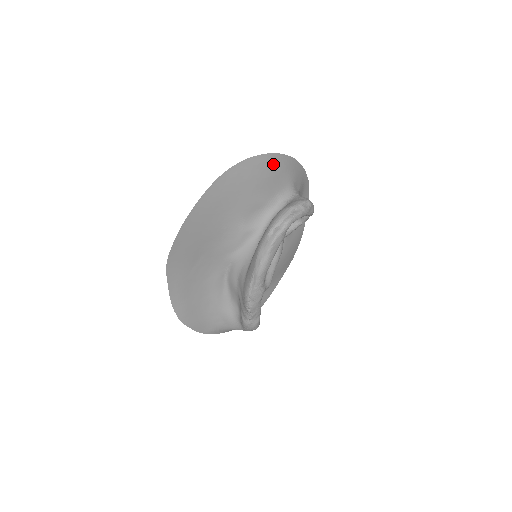
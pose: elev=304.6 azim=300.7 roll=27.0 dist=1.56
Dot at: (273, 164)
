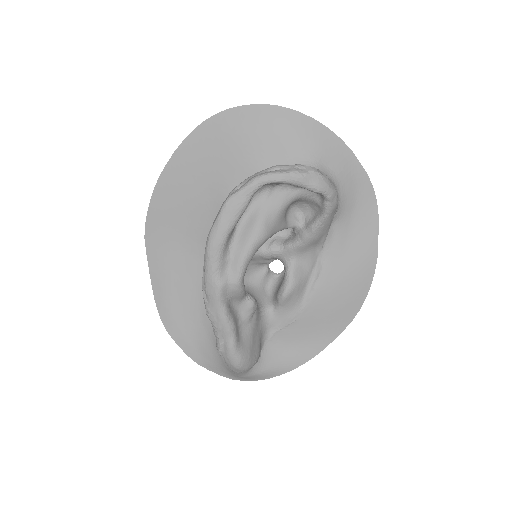
Dot at: (277, 121)
